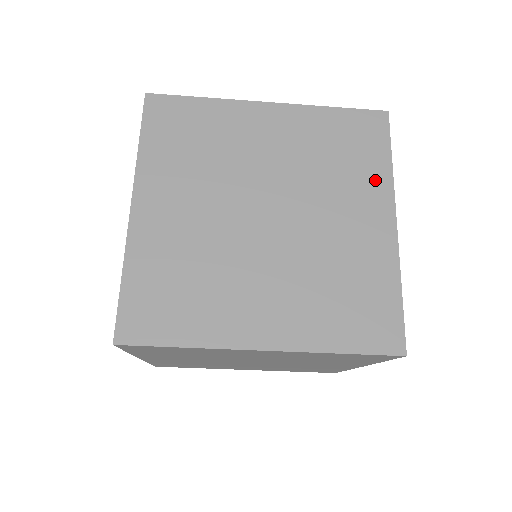
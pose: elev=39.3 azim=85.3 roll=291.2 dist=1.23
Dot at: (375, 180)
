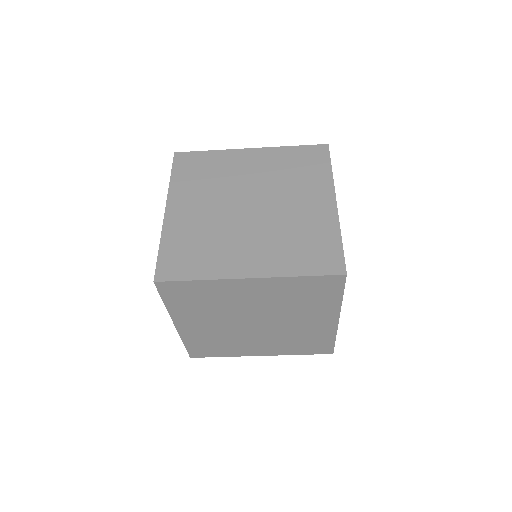
Dot at: (321, 181)
